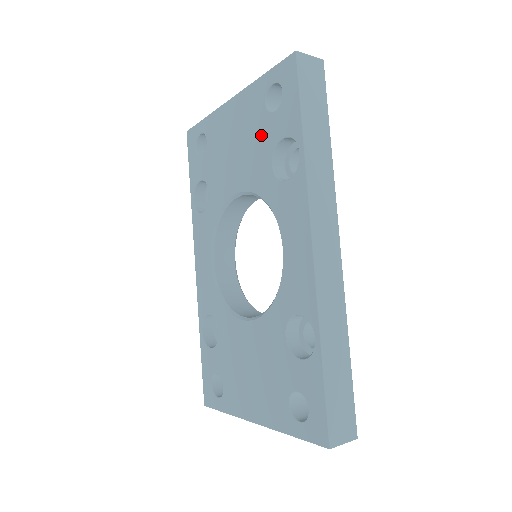
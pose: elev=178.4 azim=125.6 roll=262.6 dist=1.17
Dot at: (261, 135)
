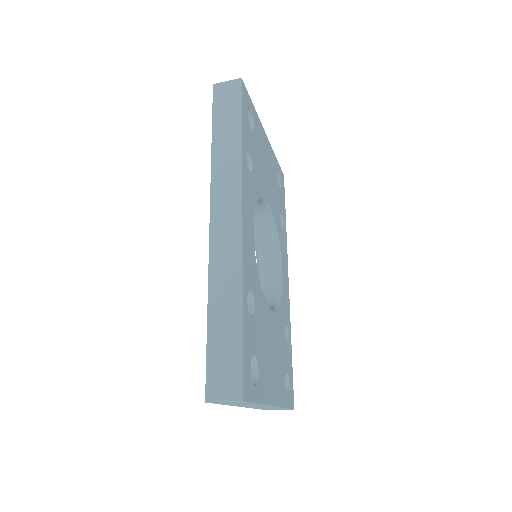
Dot at: occluded
